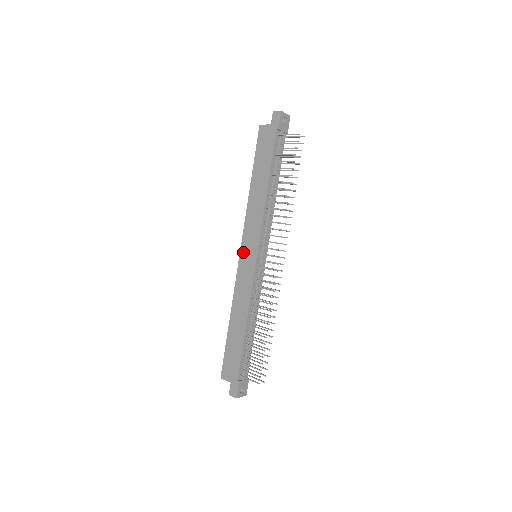
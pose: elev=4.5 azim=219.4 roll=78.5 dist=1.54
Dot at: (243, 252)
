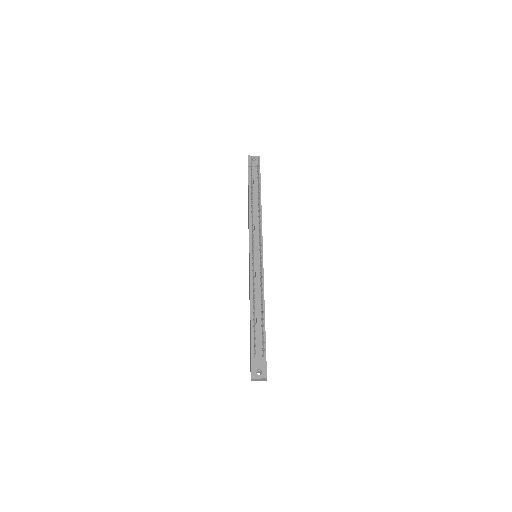
Dot at: occluded
